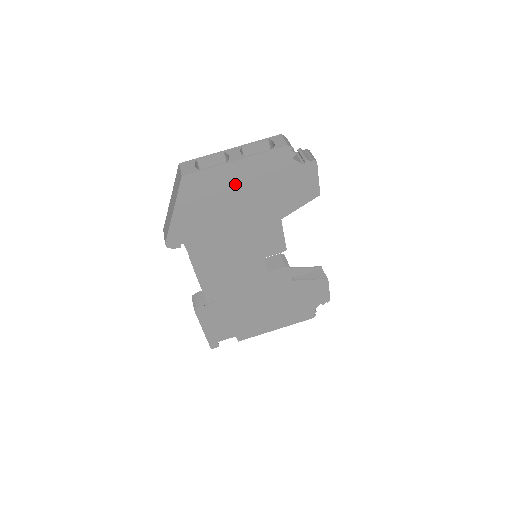
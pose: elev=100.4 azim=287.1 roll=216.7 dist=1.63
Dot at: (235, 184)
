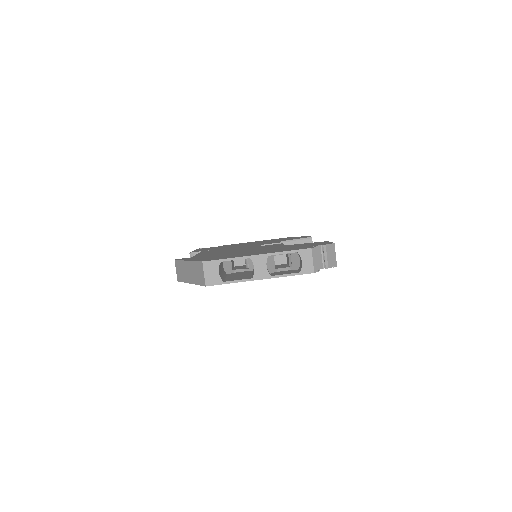
Dot at: occluded
